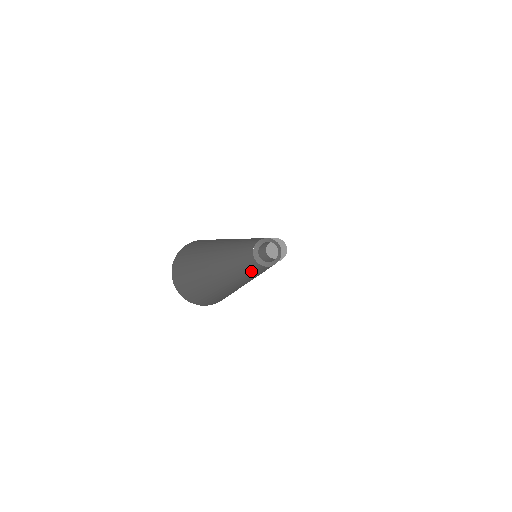
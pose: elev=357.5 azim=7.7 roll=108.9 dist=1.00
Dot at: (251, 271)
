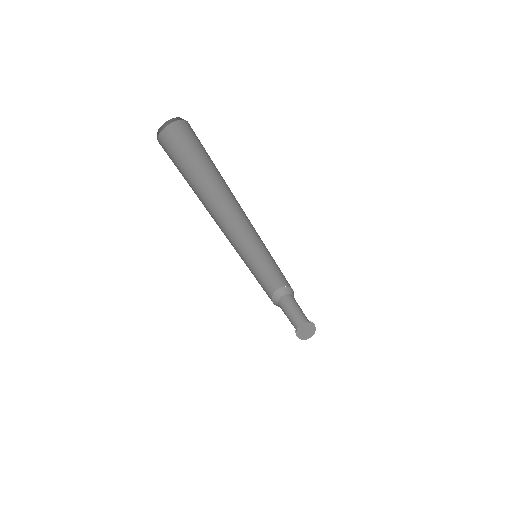
Dot at: occluded
